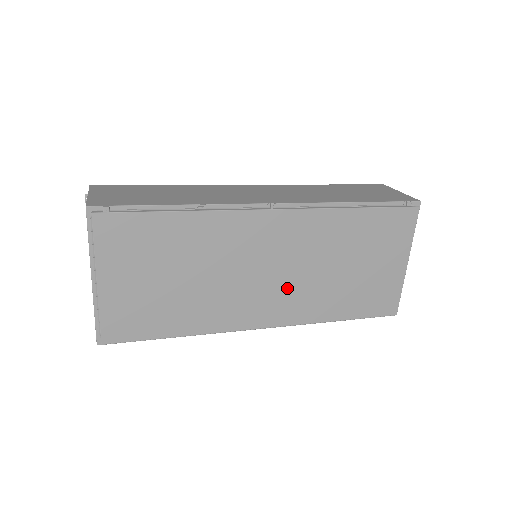
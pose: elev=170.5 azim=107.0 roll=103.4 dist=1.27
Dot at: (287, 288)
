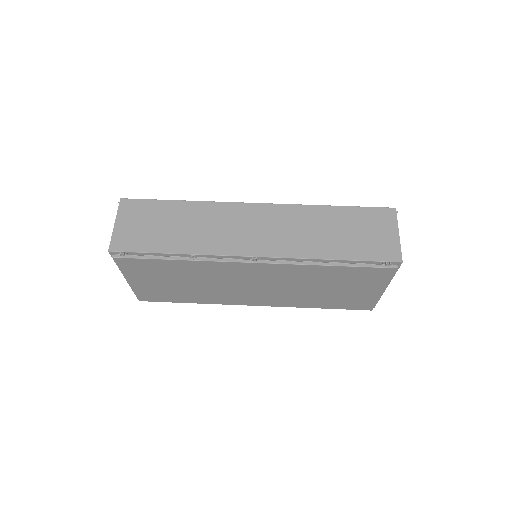
Dot at: (271, 293)
